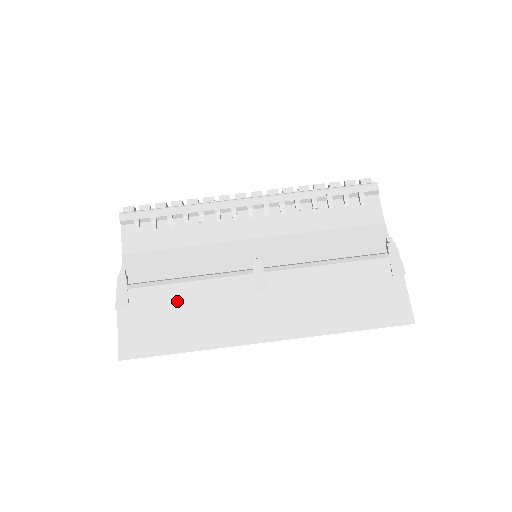
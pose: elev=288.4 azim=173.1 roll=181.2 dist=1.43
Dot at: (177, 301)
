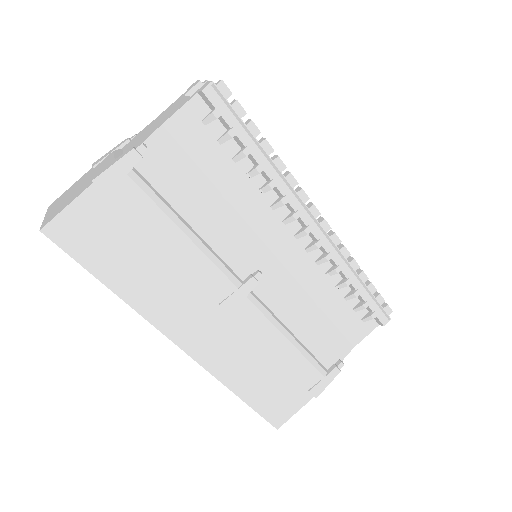
Dot at: (156, 240)
